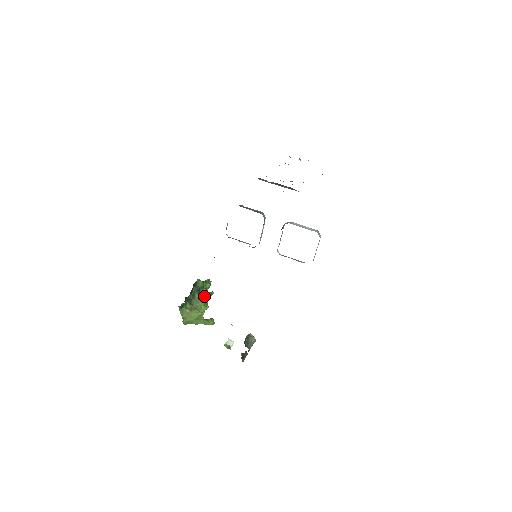
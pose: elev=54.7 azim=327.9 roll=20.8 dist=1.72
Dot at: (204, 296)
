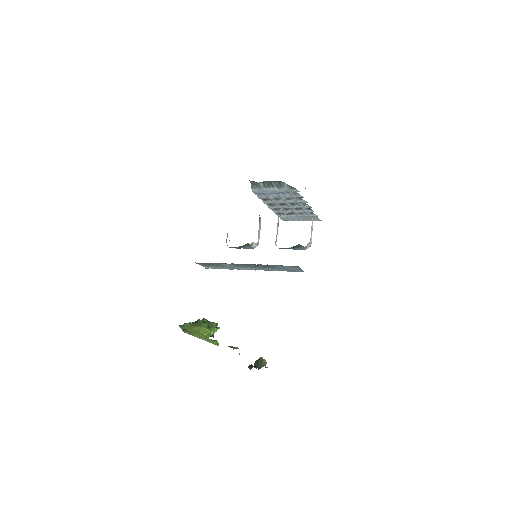
Dot at: occluded
